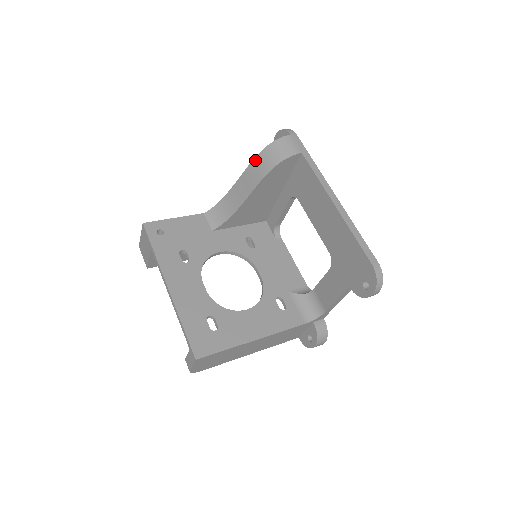
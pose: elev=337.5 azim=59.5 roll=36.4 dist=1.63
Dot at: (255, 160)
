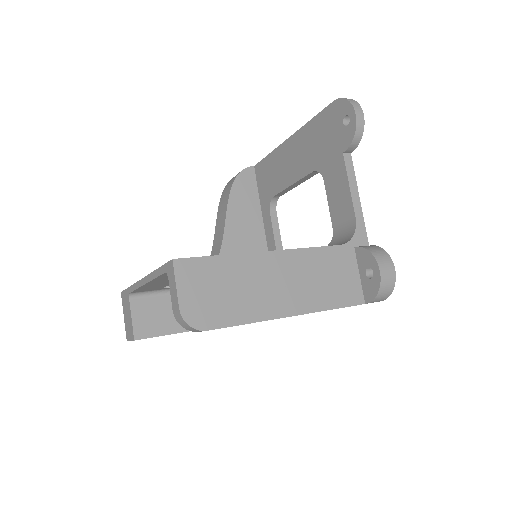
Dot at: (220, 201)
